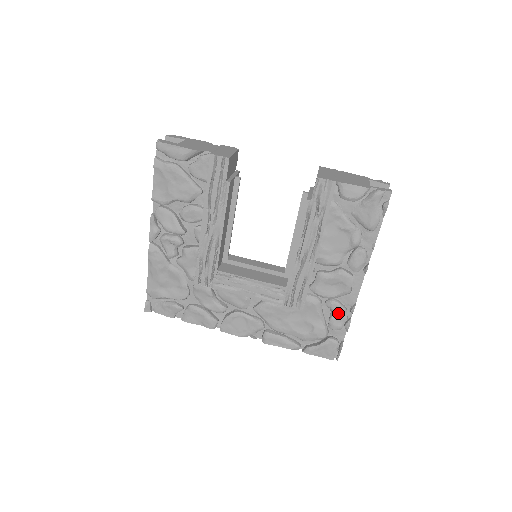
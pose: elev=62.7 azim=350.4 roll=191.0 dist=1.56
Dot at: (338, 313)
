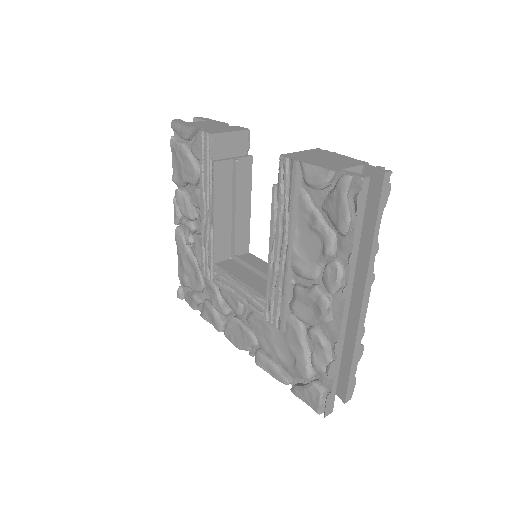
Dot at: (319, 348)
